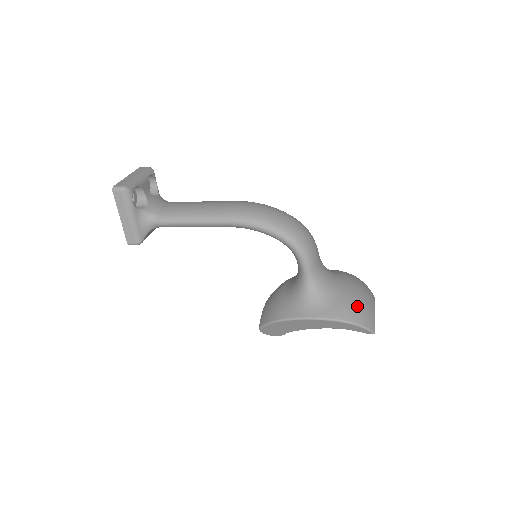
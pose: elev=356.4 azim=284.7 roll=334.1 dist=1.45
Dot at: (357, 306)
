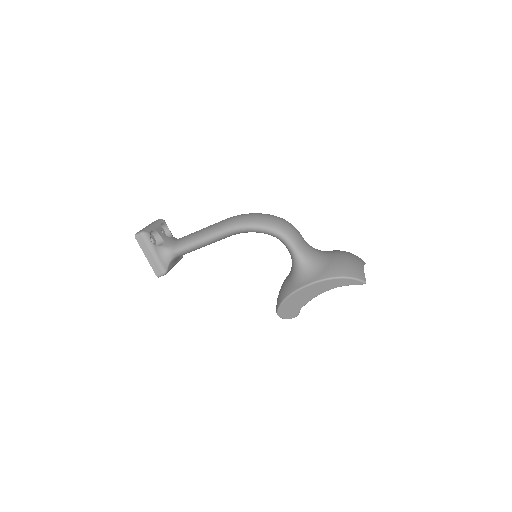
Dot at: (344, 265)
